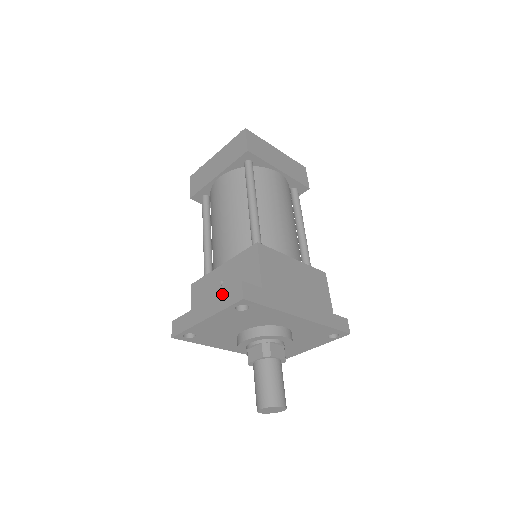
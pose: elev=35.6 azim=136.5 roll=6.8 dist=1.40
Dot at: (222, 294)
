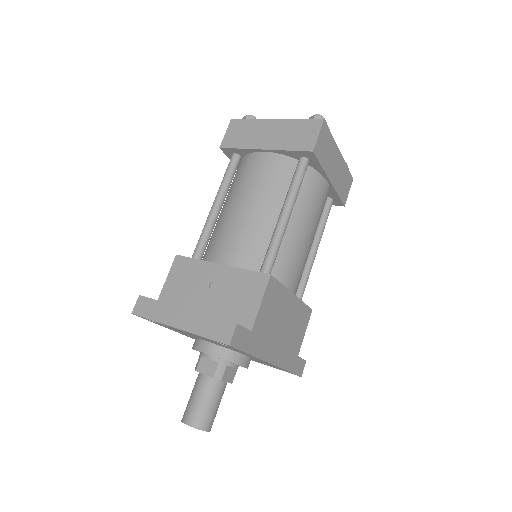
Dot at: (209, 318)
